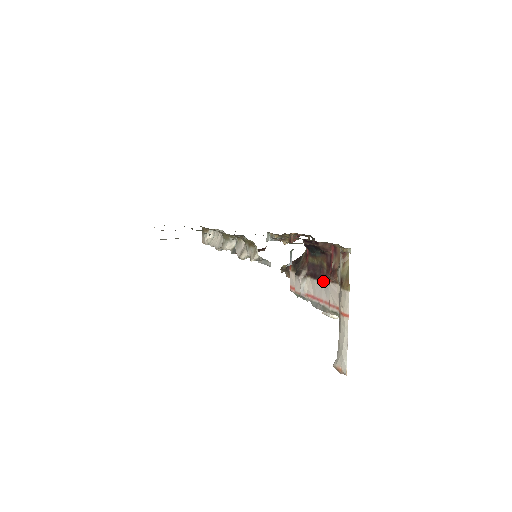
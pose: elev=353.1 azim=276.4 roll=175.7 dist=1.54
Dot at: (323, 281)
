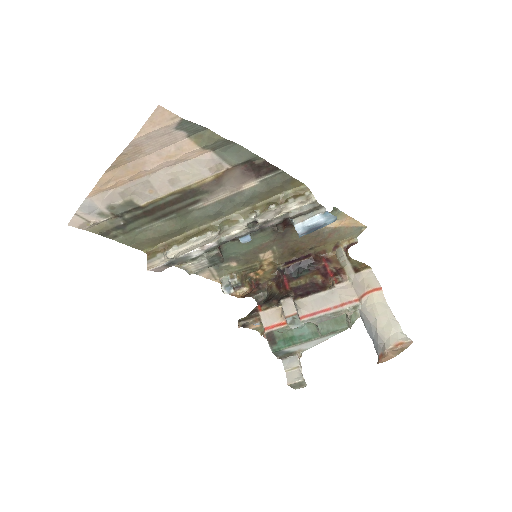
Dot at: (323, 290)
